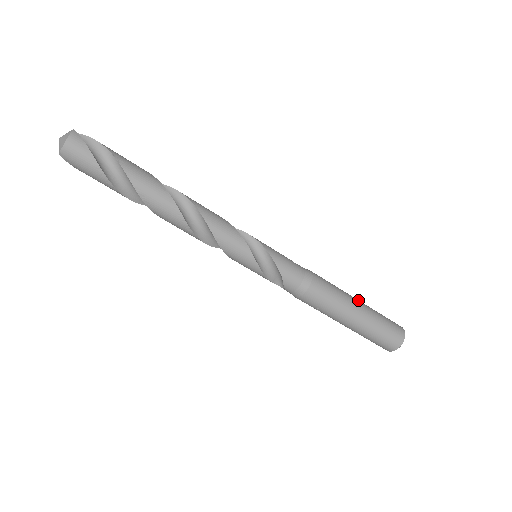
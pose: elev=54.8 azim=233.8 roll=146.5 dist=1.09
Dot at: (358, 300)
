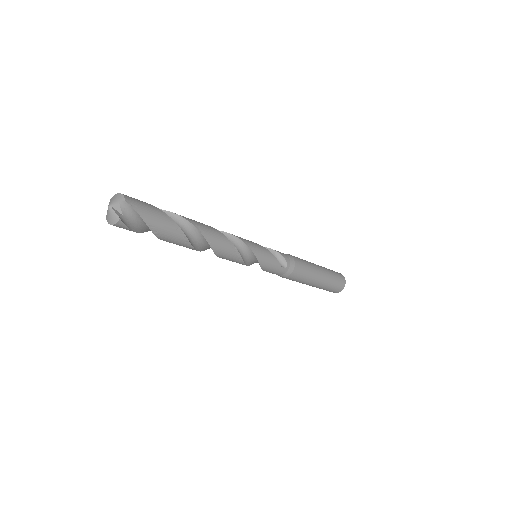
Dot at: (320, 279)
